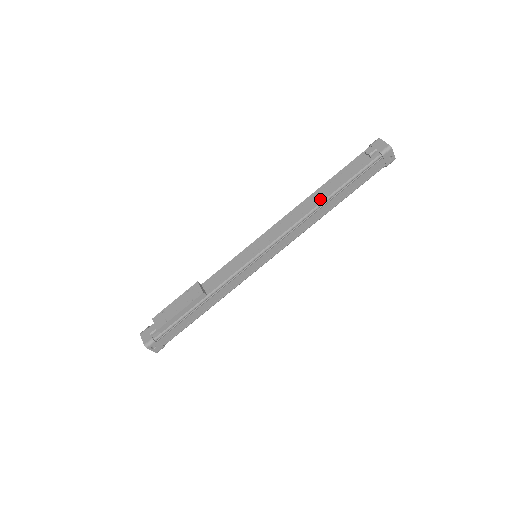
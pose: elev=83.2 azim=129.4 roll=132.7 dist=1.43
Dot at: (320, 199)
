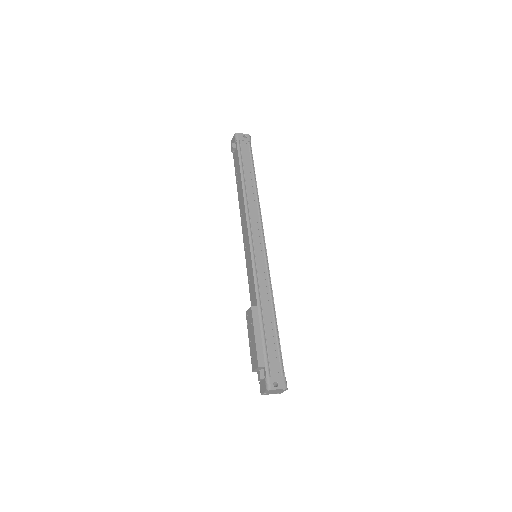
Dot at: (241, 190)
